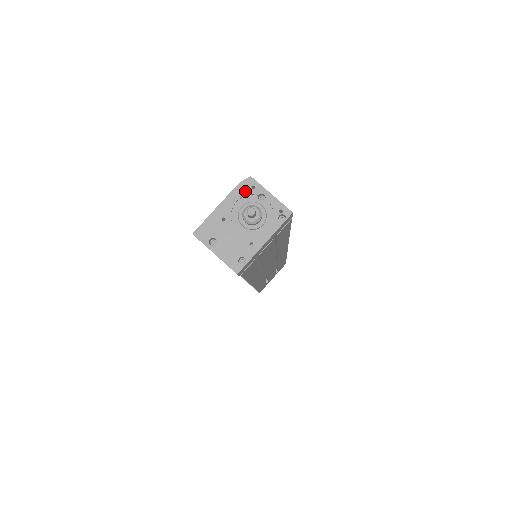
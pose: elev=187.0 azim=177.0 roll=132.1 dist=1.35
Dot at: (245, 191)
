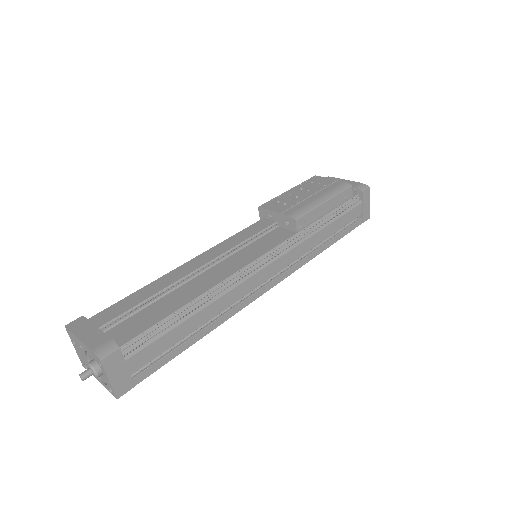
Dot at: (95, 358)
